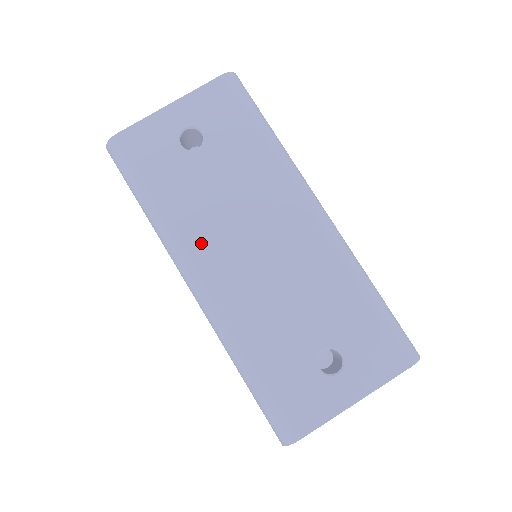
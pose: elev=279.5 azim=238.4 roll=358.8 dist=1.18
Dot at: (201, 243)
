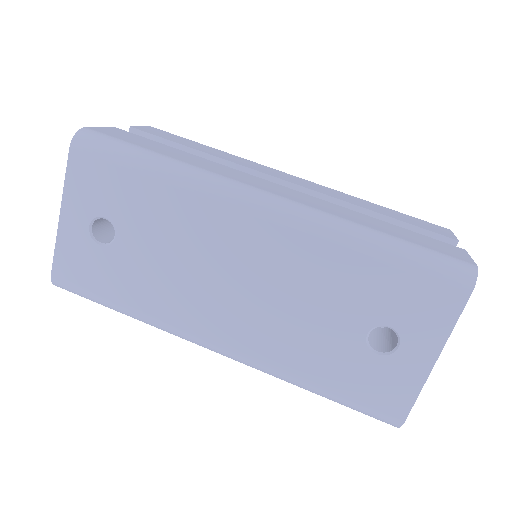
Dot at: (189, 316)
